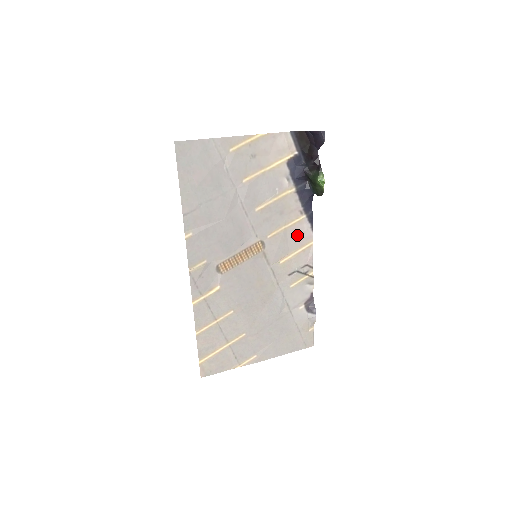
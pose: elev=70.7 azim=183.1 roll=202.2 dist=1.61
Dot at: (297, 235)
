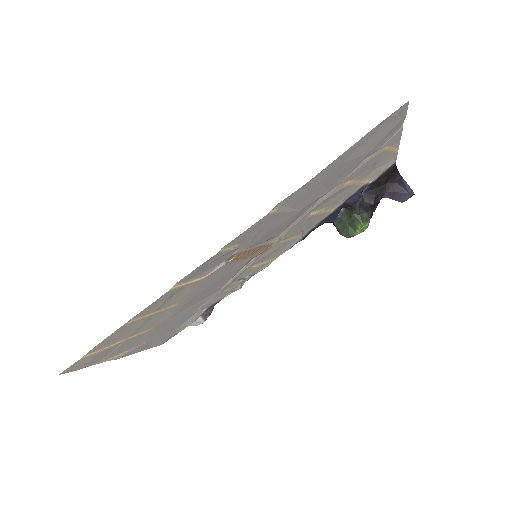
Dot at: (284, 248)
